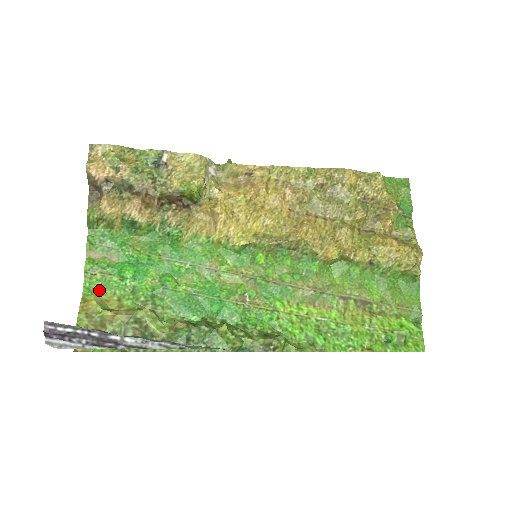
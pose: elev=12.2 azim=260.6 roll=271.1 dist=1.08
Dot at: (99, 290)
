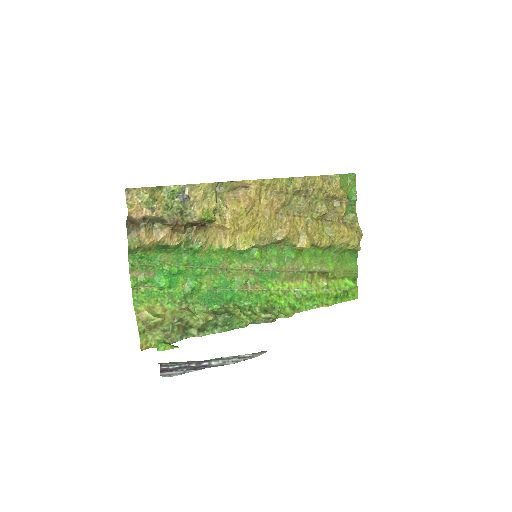
Dot at: (145, 300)
